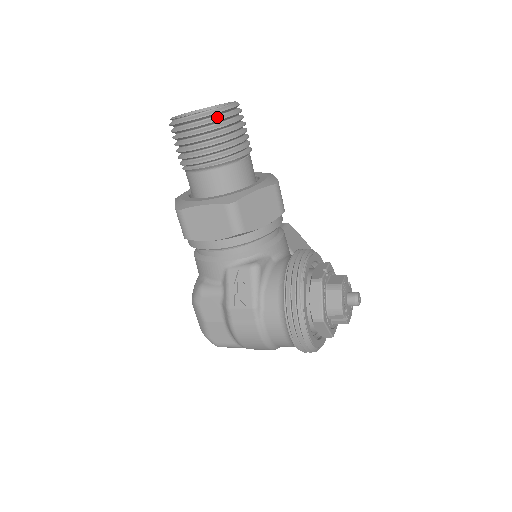
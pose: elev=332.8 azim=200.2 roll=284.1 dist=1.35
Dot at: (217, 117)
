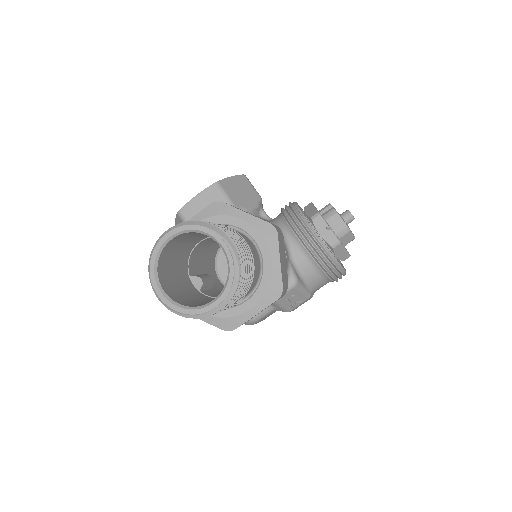
Dot at: (238, 277)
